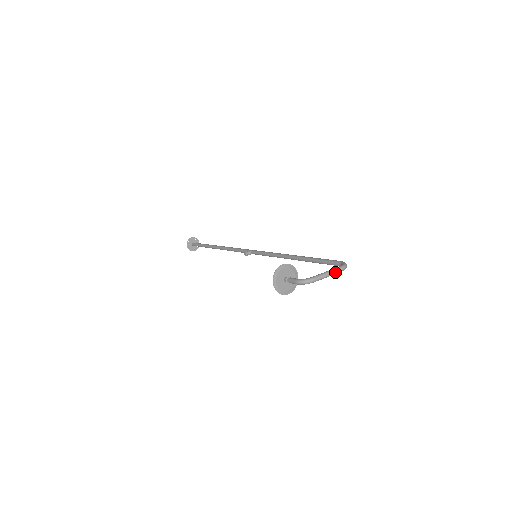
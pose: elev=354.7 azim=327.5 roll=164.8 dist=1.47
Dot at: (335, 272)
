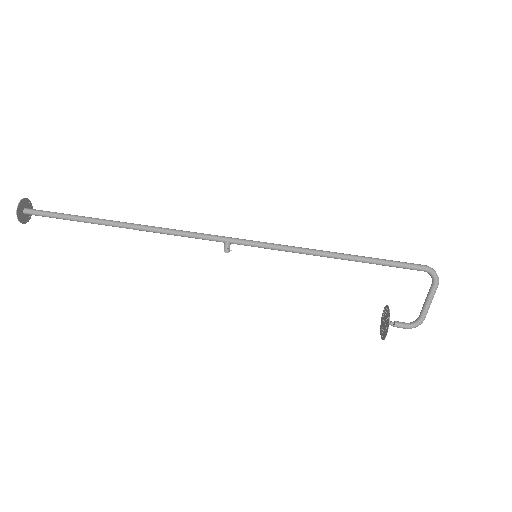
Dot at: (434, 294)
